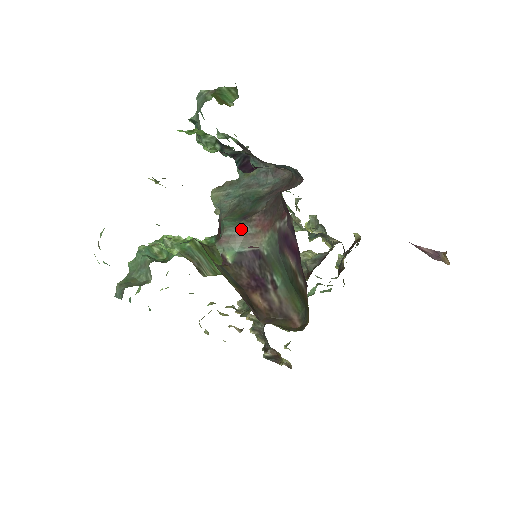
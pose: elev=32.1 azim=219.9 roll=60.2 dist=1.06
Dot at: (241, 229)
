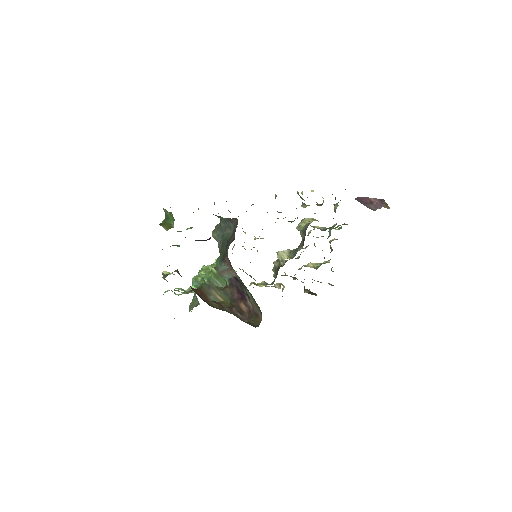
Dot at: (223, 267)
